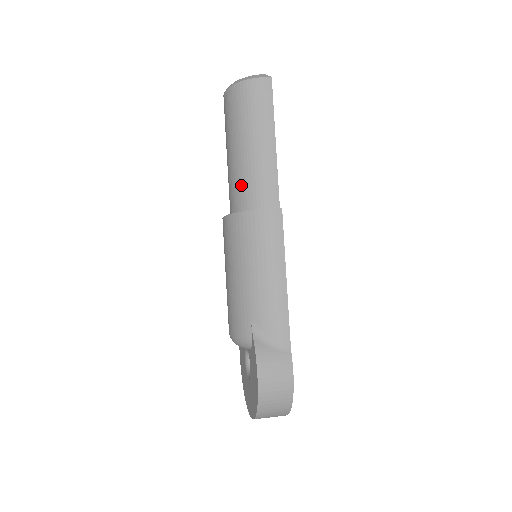
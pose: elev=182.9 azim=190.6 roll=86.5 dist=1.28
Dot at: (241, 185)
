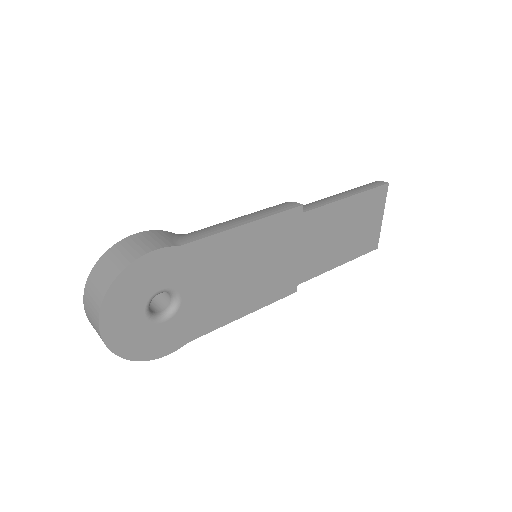
Dot at: occluded
